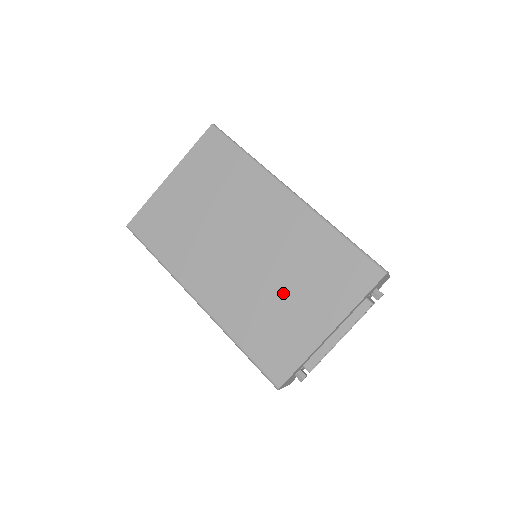
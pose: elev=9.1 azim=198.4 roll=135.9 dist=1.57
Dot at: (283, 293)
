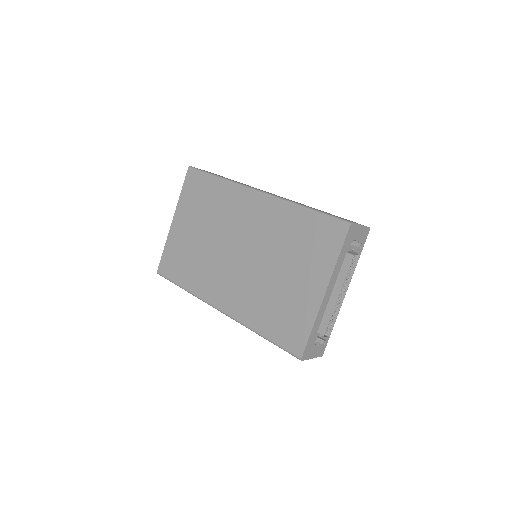
Dot at: (278, 276)
